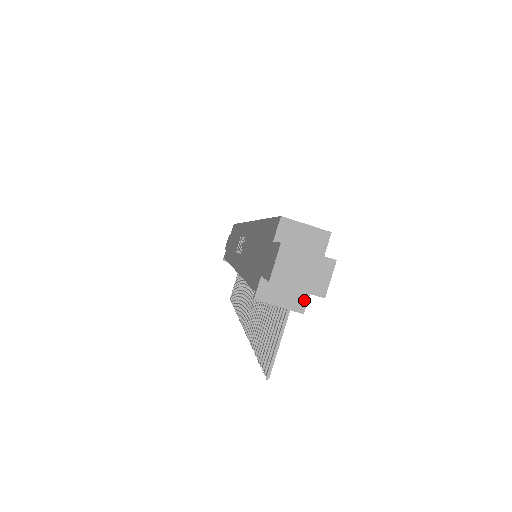
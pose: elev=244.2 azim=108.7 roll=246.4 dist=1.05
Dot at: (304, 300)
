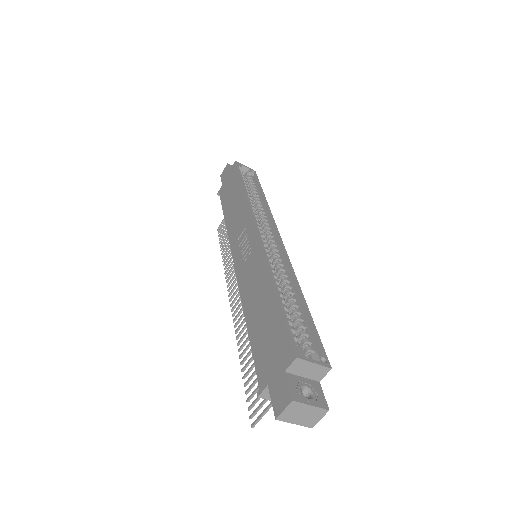
Dot at: occluded
